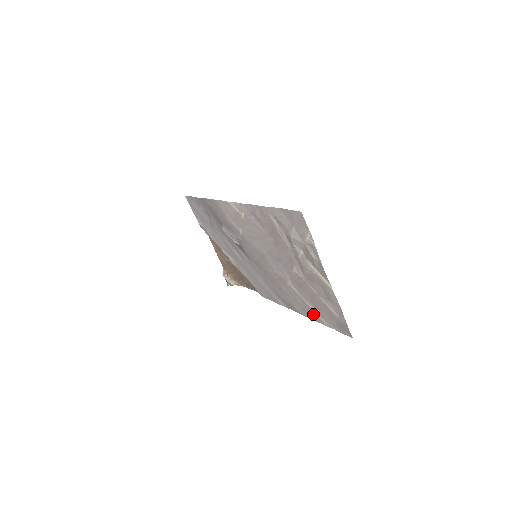
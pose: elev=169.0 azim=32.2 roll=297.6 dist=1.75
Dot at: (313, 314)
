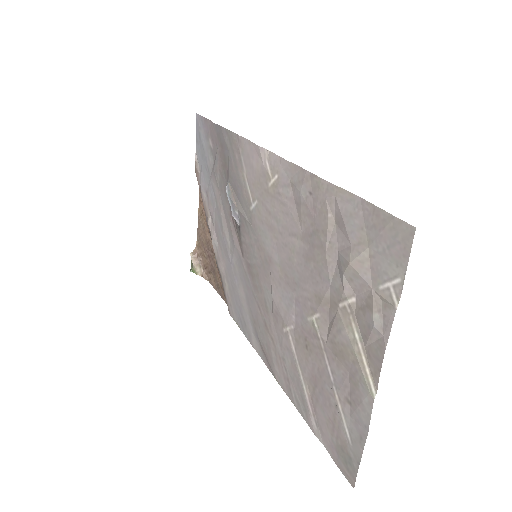
Dot at: (300, 398)
